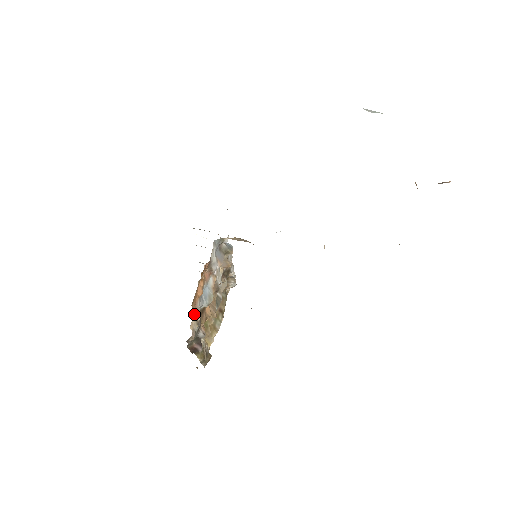
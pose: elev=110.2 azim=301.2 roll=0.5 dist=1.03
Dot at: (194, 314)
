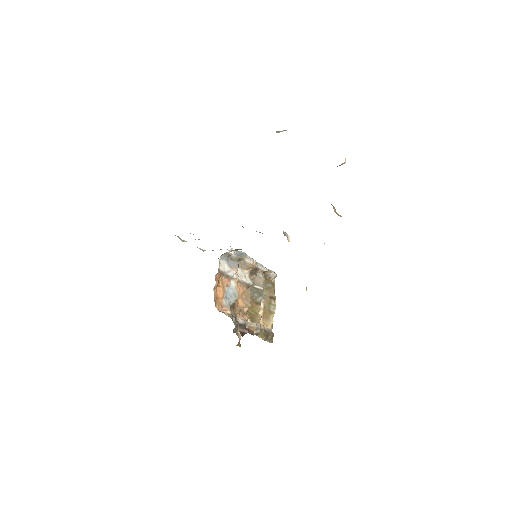
Dot at: (222, 311)
